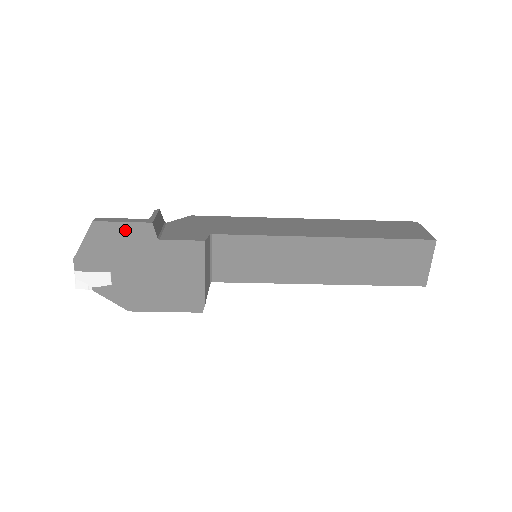
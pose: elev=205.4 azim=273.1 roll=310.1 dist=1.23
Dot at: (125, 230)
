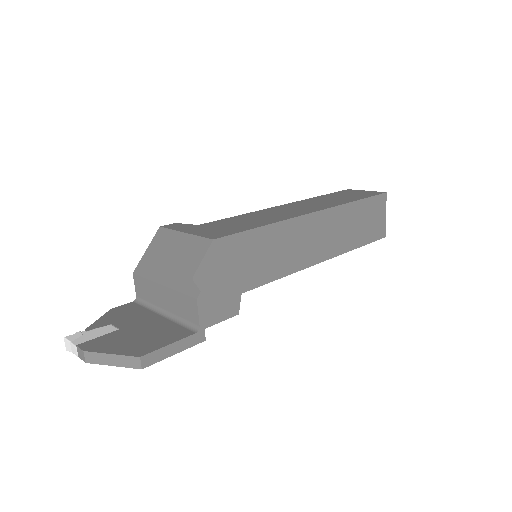
Dot at: occluded
